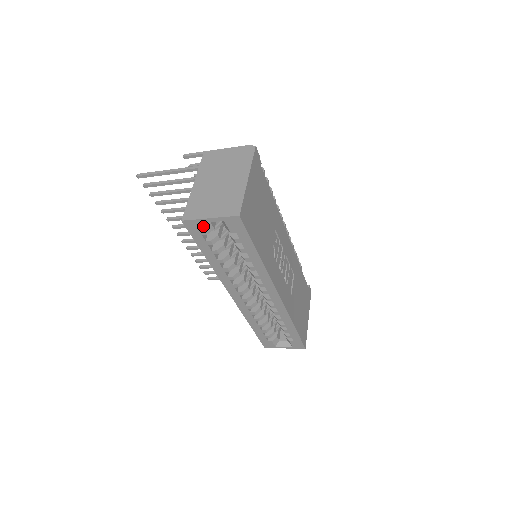
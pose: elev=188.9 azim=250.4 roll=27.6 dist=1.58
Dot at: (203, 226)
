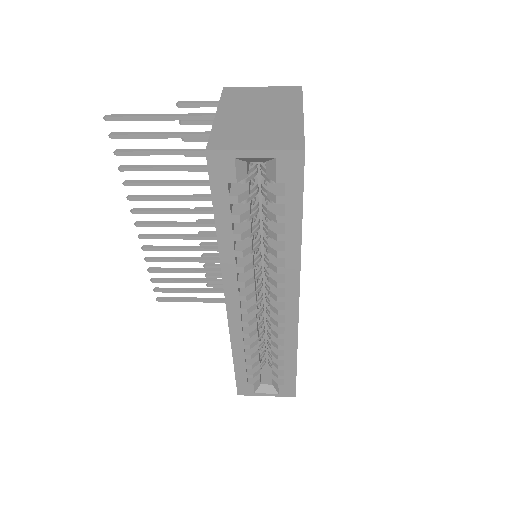
Dot at: (236, 166)
